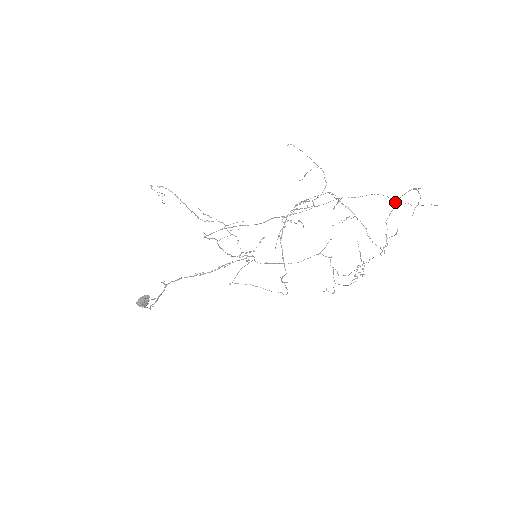
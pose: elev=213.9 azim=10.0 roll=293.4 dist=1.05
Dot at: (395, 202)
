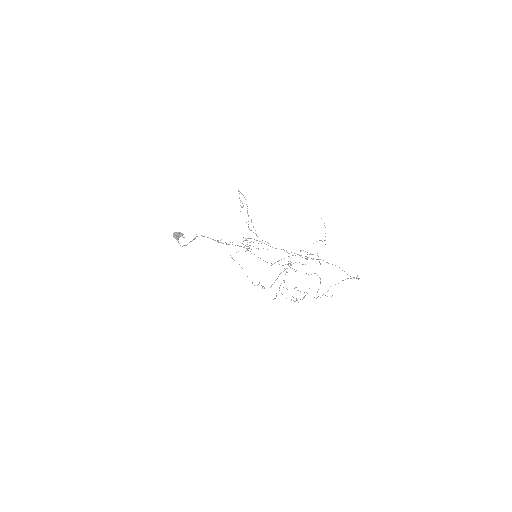
Dot at: occluded
